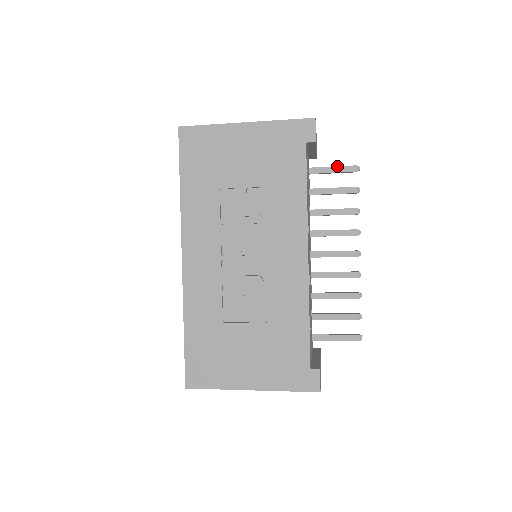
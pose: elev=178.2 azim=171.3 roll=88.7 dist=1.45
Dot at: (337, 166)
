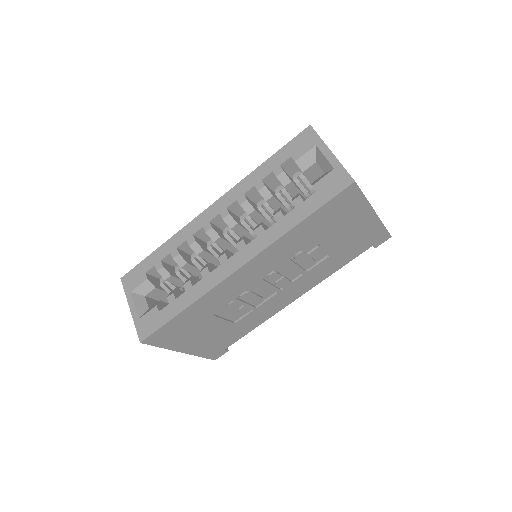
Dot at: occluded
